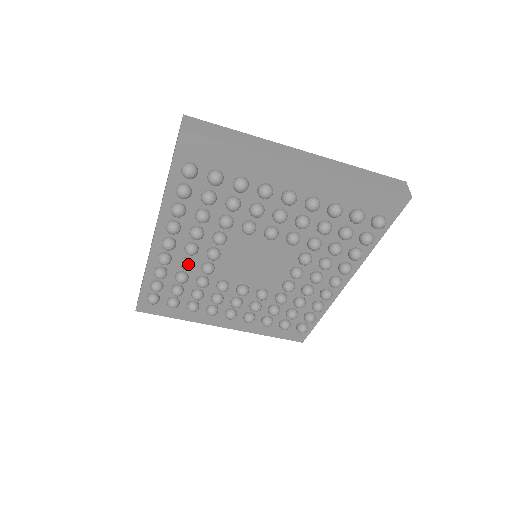
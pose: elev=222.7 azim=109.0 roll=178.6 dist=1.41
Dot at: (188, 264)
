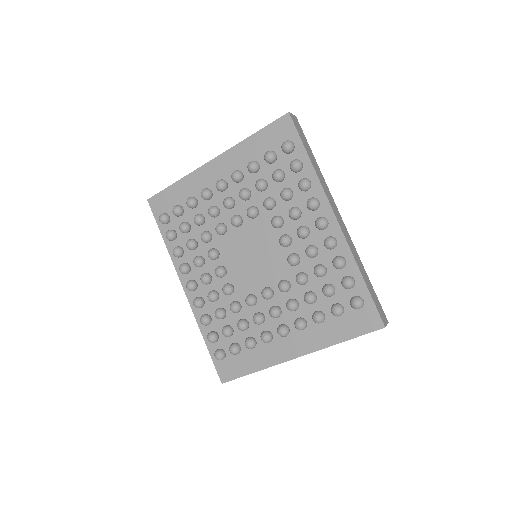
Dot at: (210, 293)
